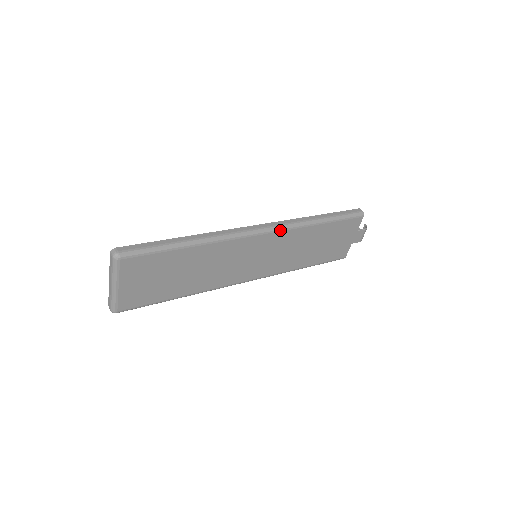
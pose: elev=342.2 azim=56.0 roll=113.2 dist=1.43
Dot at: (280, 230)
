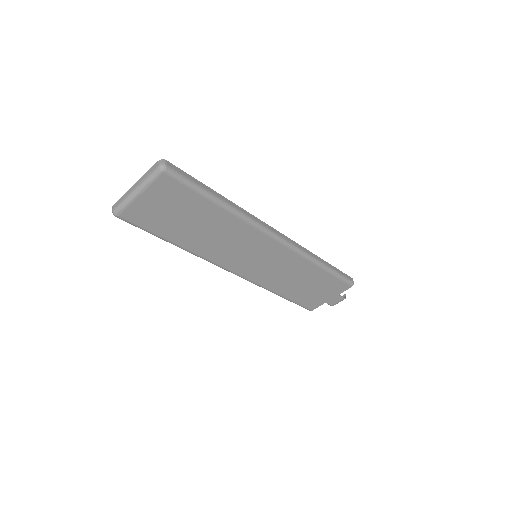
Dot at: (291, 249)
